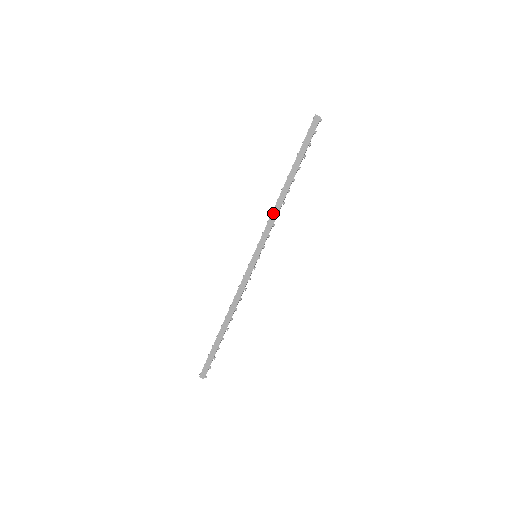
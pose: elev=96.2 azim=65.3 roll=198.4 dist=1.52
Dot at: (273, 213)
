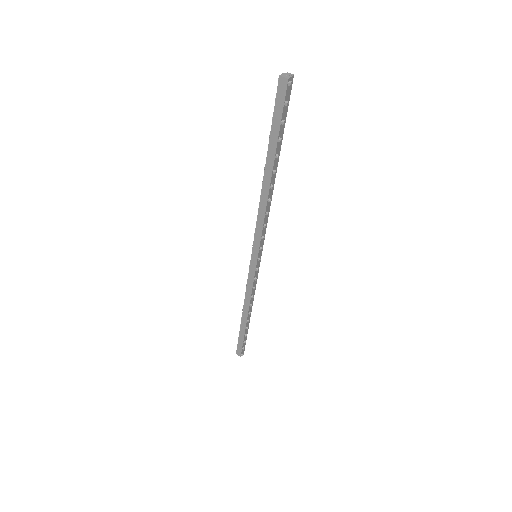
Dot at: (259, 212)
